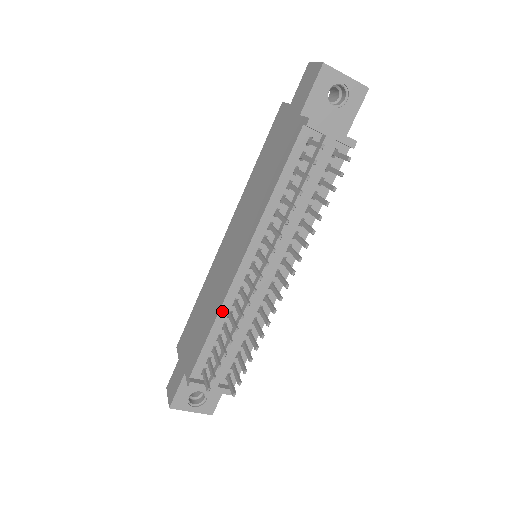
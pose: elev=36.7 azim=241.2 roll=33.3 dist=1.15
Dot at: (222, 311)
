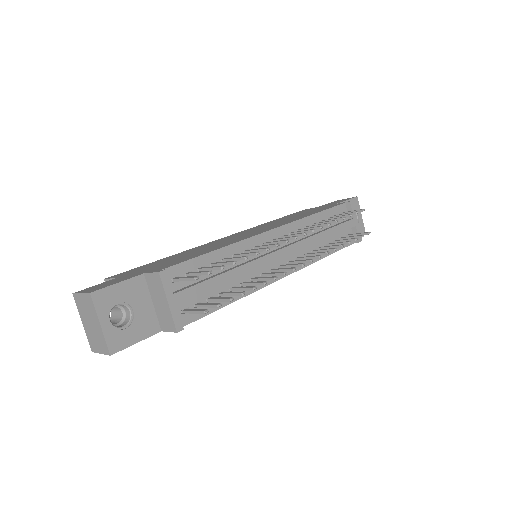
Dot at: (234, 246)
